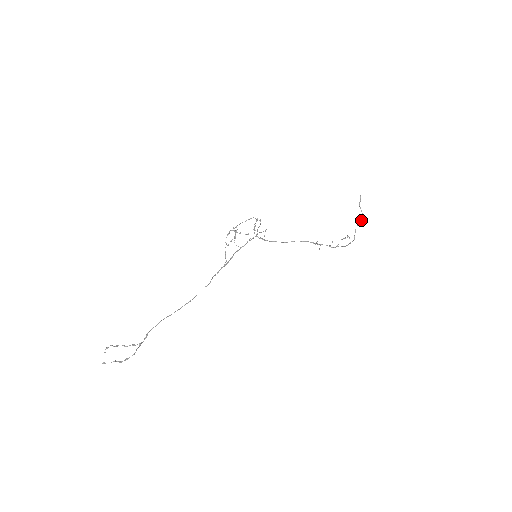
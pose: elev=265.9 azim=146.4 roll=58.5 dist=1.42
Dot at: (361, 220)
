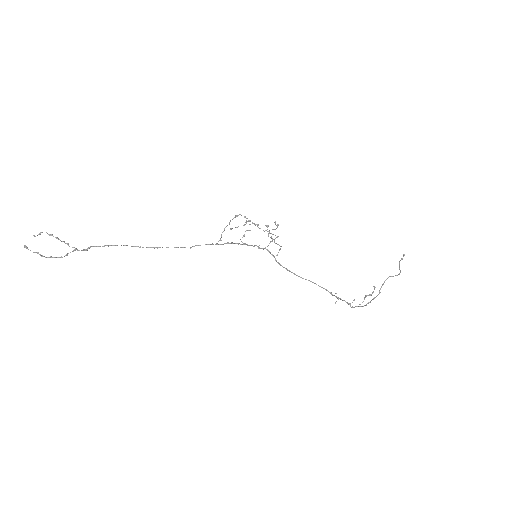
Dot at: (396, 275)
